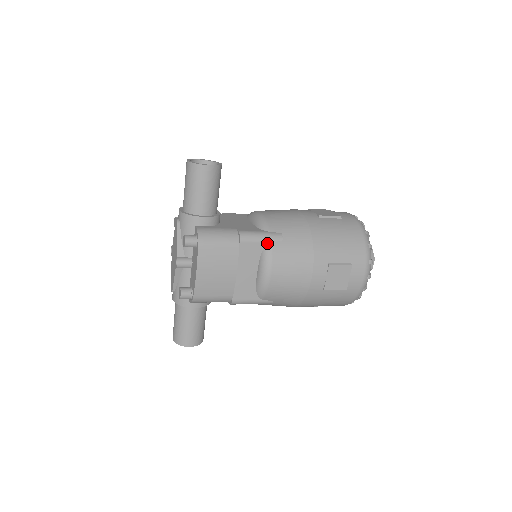
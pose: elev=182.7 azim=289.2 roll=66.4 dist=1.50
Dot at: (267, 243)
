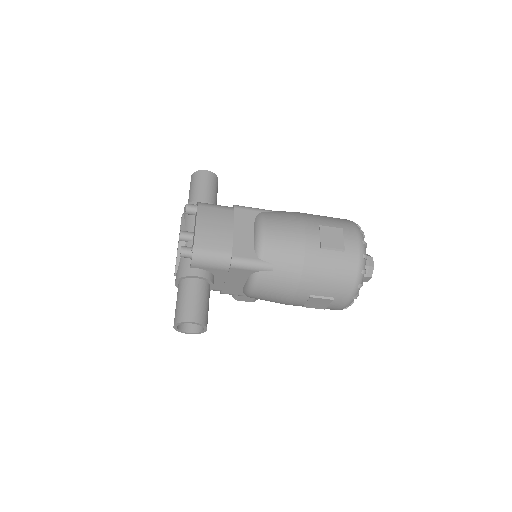
Dot at: (259, 212)
